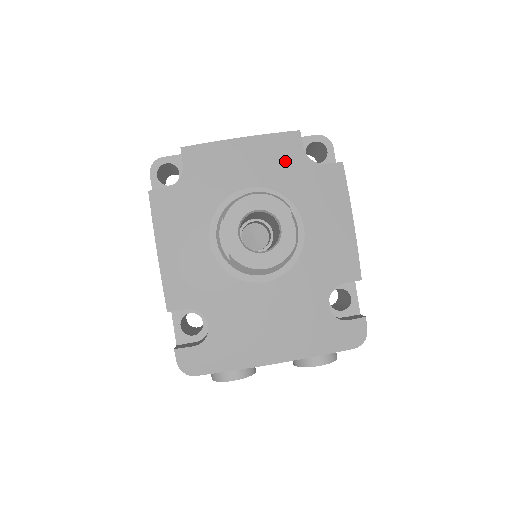
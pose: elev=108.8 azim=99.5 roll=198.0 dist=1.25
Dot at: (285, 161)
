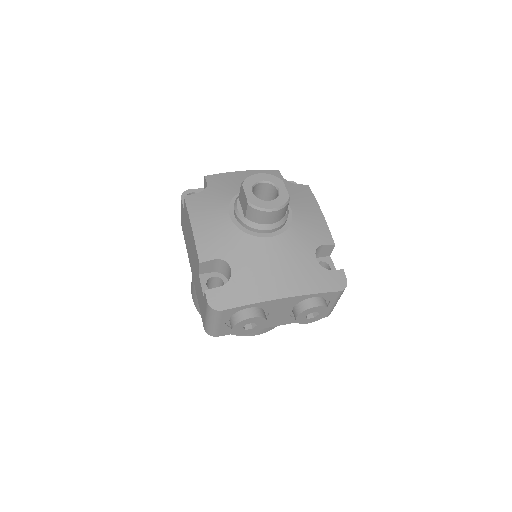
Dot at: occluded
